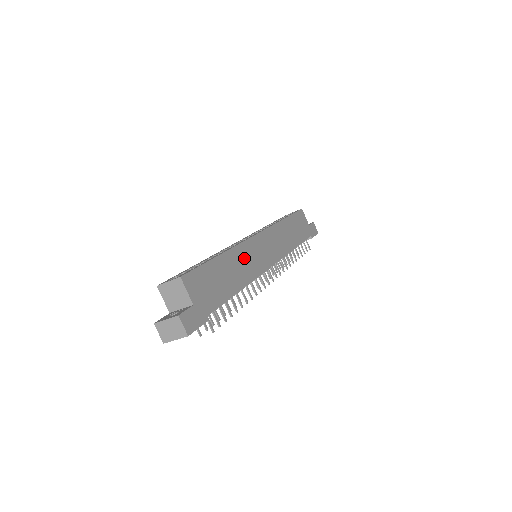
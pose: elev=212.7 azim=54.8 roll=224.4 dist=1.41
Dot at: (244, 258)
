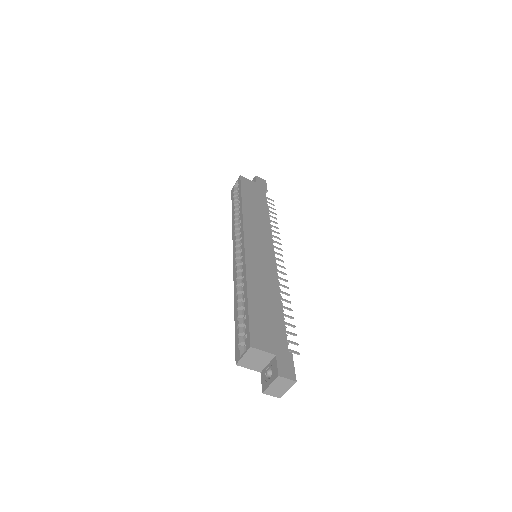
Dot at: (258, 273)
